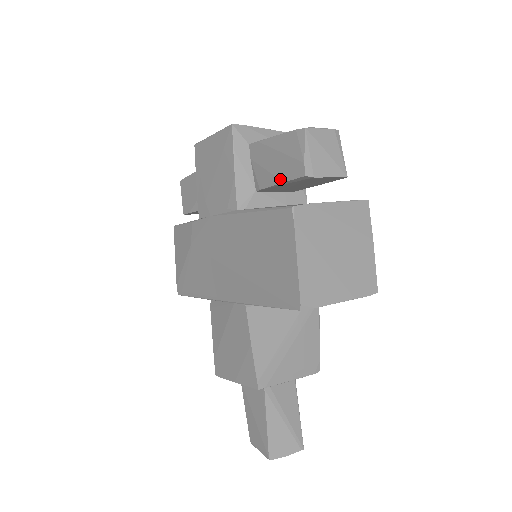
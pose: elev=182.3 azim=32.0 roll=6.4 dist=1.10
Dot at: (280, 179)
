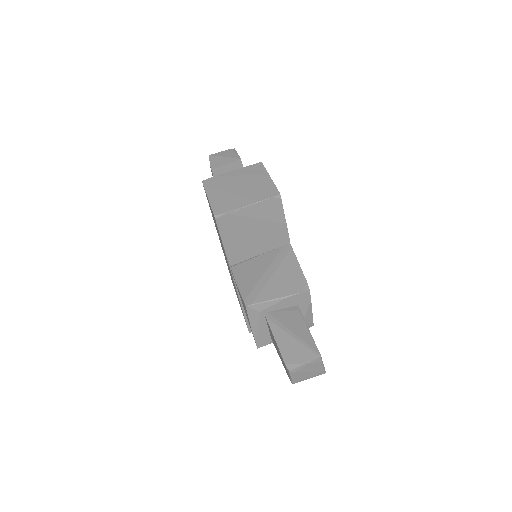
Dot at: occluded
